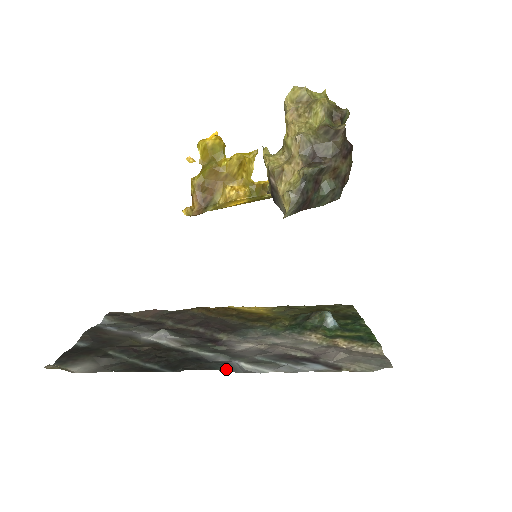
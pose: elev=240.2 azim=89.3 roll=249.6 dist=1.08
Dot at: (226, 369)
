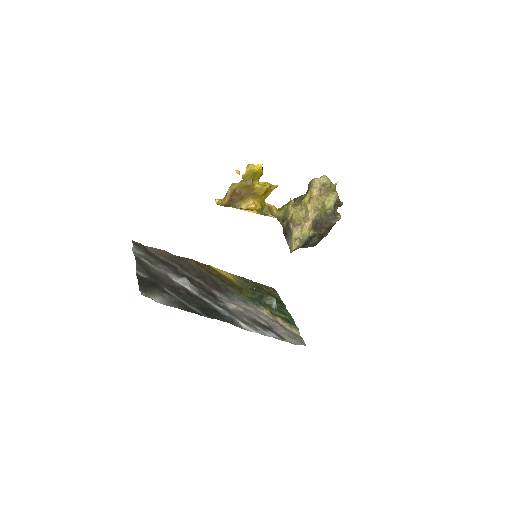
Dot at: (235, 324)
